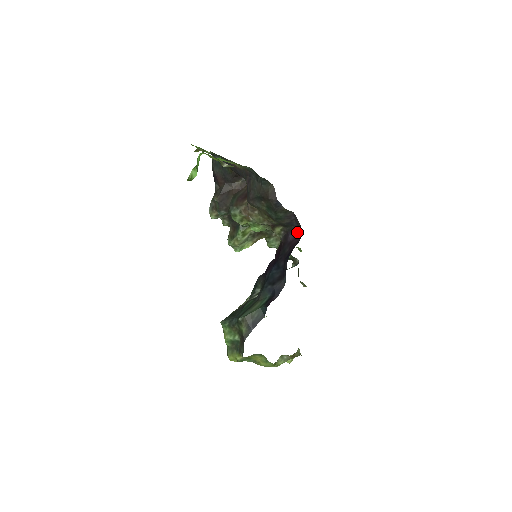
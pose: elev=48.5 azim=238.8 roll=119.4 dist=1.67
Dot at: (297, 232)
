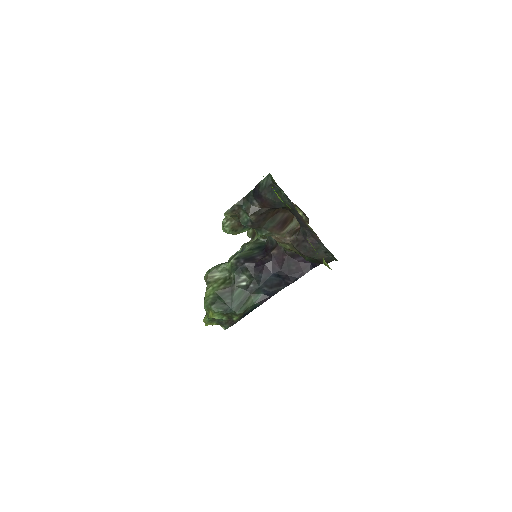
Dot at: occluded
